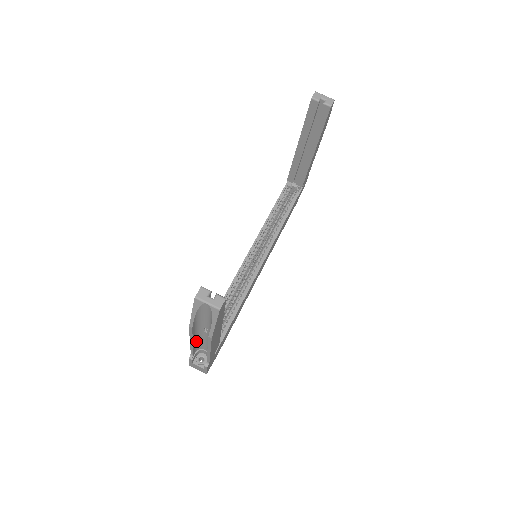
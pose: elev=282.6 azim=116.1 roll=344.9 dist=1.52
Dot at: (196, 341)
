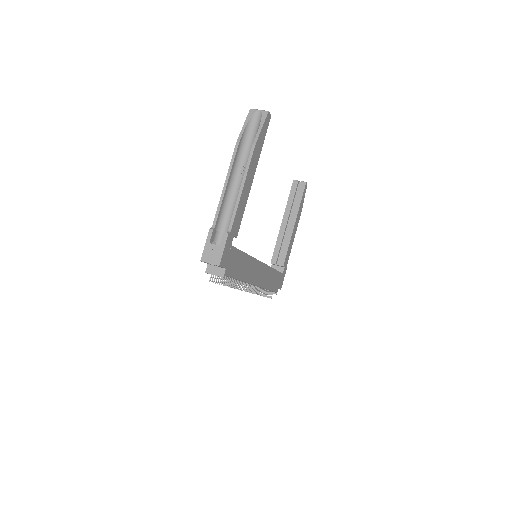
Dot at: (226, 198)
